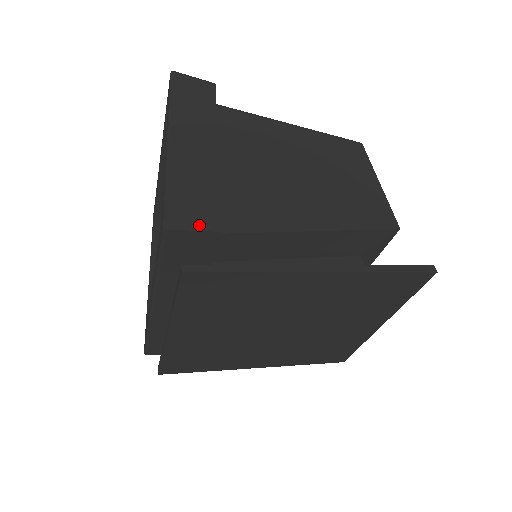
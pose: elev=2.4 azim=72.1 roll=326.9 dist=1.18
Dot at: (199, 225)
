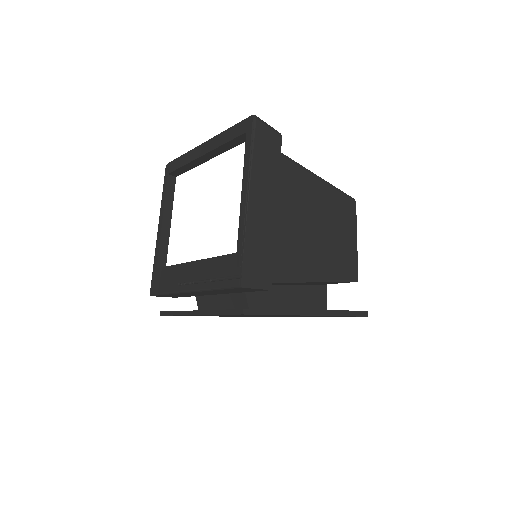
Dot at: (260, 284)
